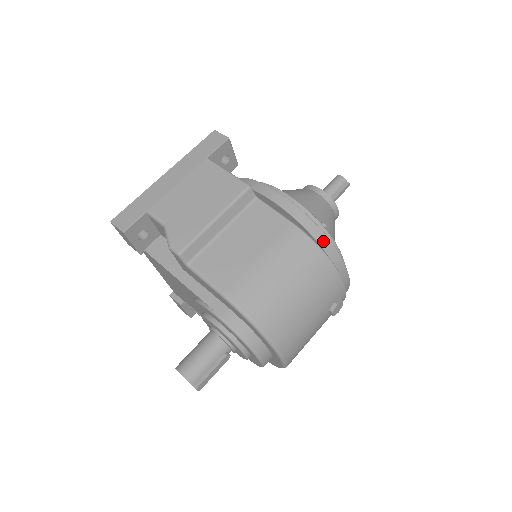
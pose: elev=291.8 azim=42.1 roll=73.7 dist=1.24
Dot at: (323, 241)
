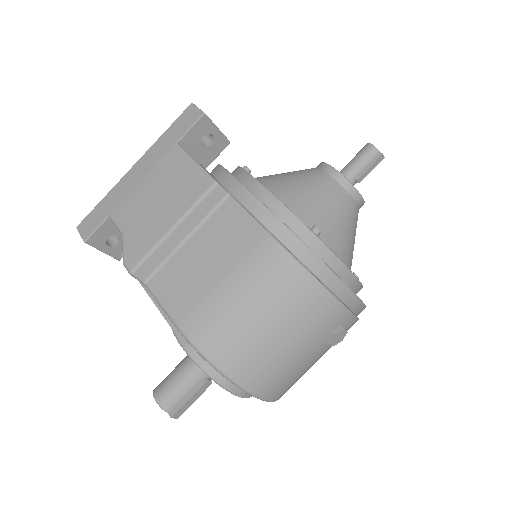
Dot at: (305, 257)
